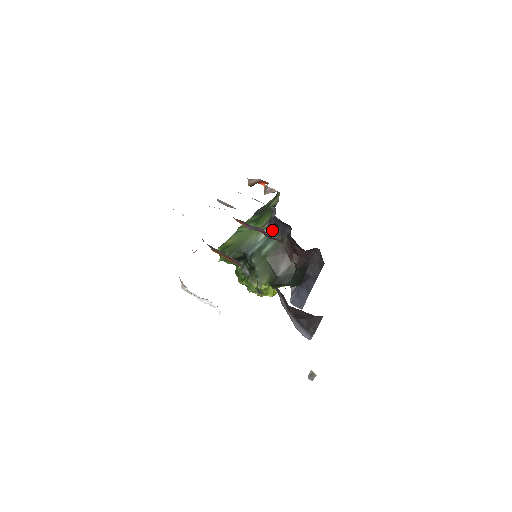
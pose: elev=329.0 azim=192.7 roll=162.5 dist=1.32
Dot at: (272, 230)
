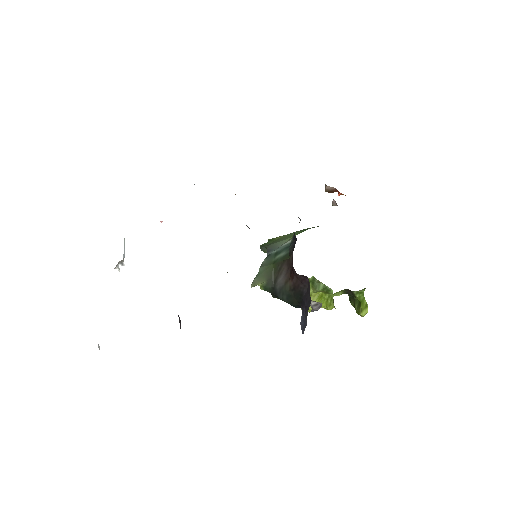
Dot at: (293, 240)
